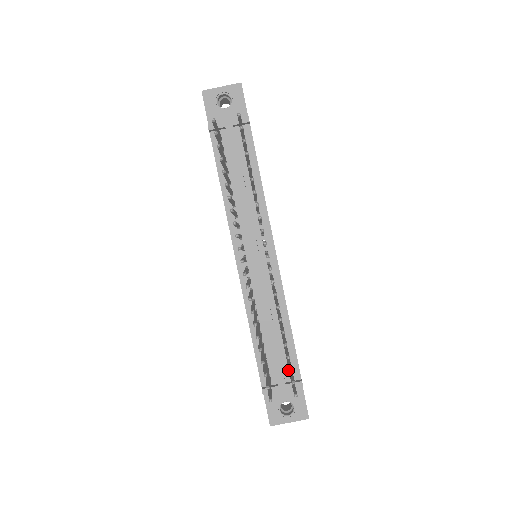
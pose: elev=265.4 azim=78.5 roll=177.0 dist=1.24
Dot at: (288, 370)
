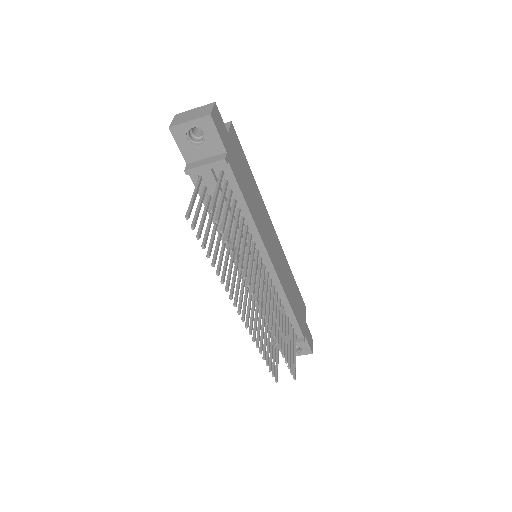
Dot at: occluded
